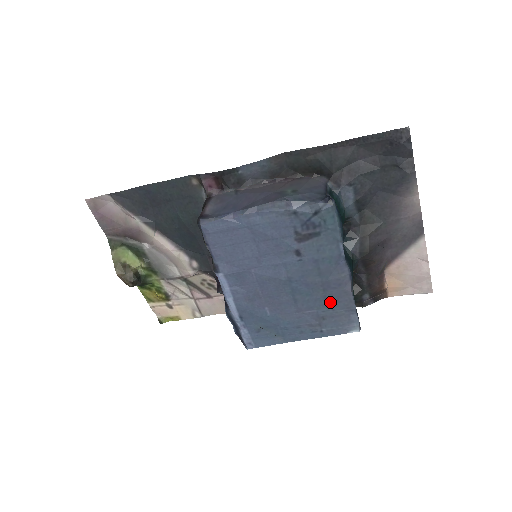
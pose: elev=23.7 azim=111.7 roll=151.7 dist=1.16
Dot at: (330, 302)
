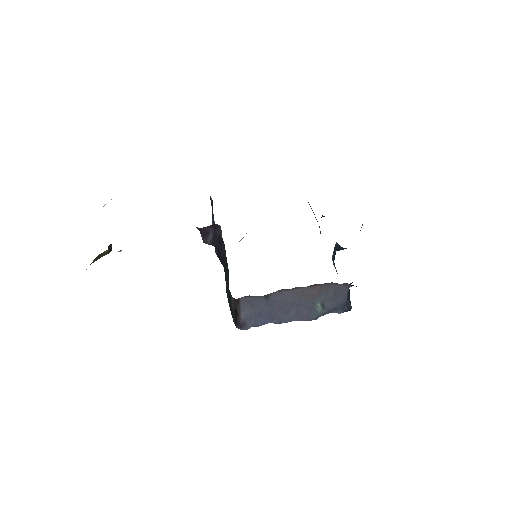
Dot at: occluded
